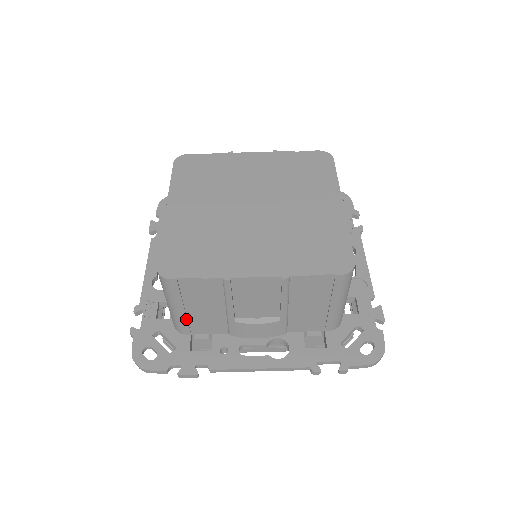
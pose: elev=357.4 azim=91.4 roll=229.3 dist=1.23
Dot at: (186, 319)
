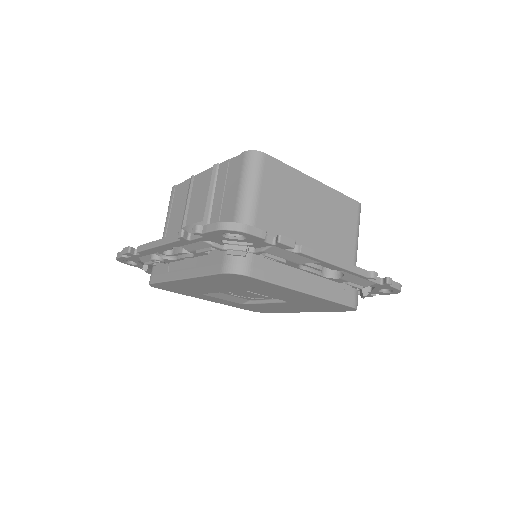
Dot at: (165, 235)
